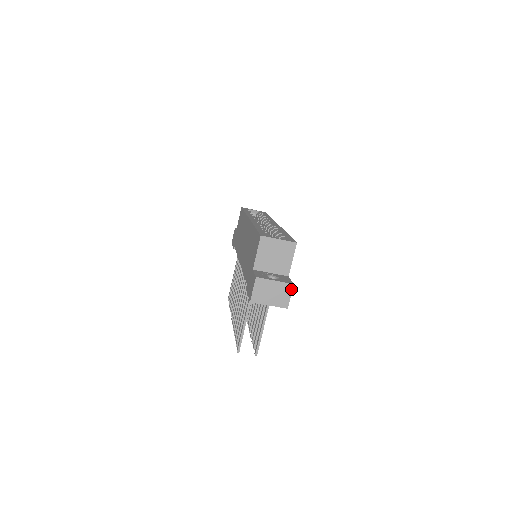
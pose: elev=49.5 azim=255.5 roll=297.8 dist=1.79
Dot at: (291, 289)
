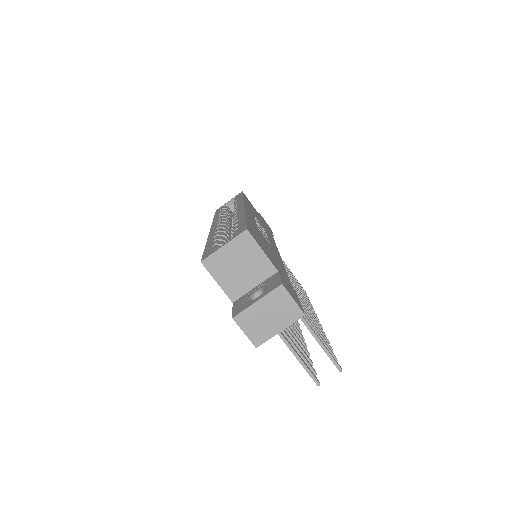
Dot at: (285, 292)
